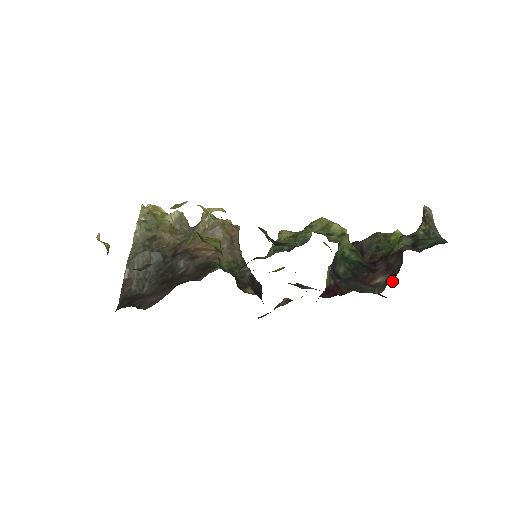
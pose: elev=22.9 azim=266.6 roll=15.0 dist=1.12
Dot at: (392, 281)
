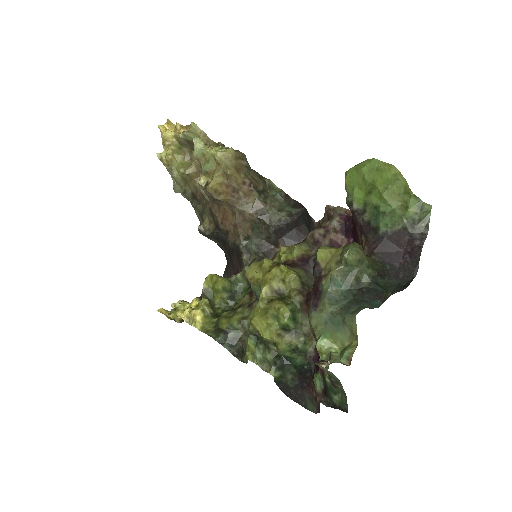
Dot at: (319, 412)
